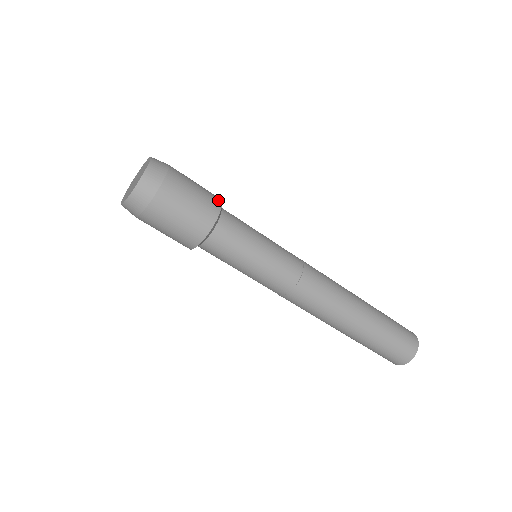
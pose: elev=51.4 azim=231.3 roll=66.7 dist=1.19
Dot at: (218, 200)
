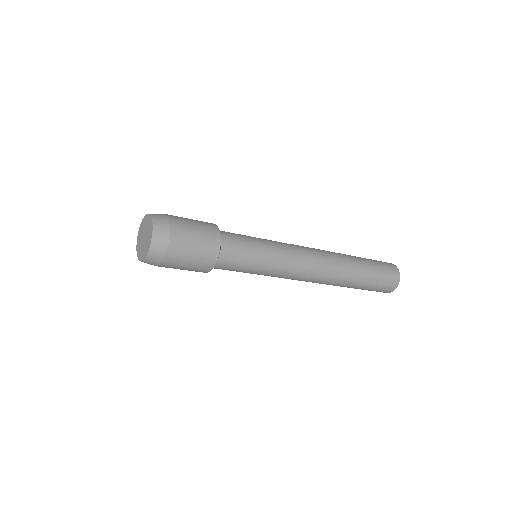
Dot at: (215, 253)
